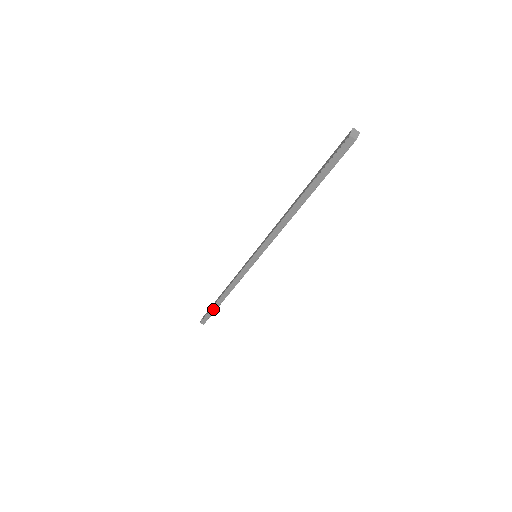
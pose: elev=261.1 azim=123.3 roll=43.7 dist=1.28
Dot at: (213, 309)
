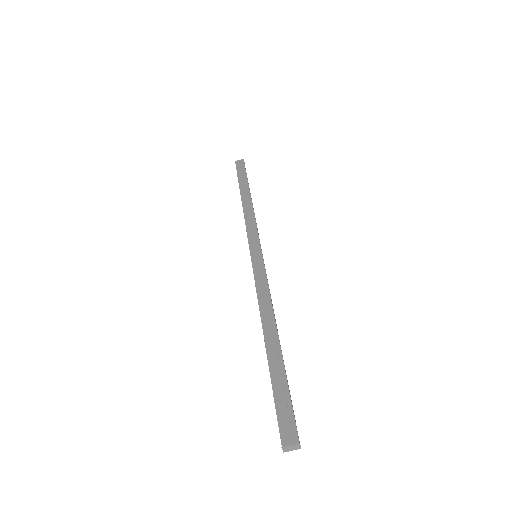
Dot at: (239, 183)
